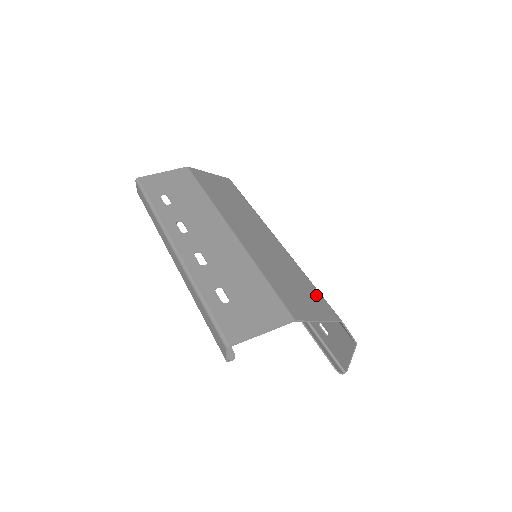
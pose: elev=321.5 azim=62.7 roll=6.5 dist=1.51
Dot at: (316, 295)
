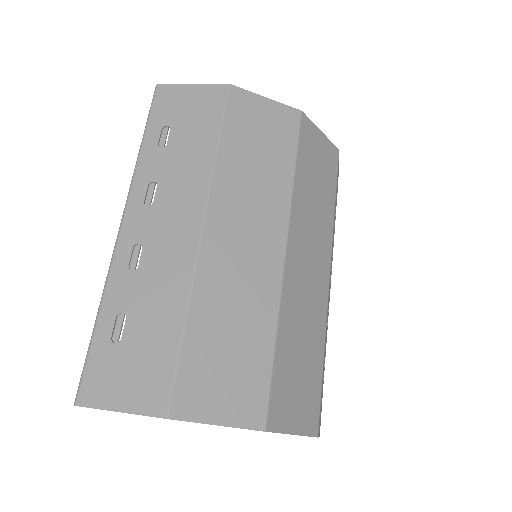
Dot at: (259, 374)
